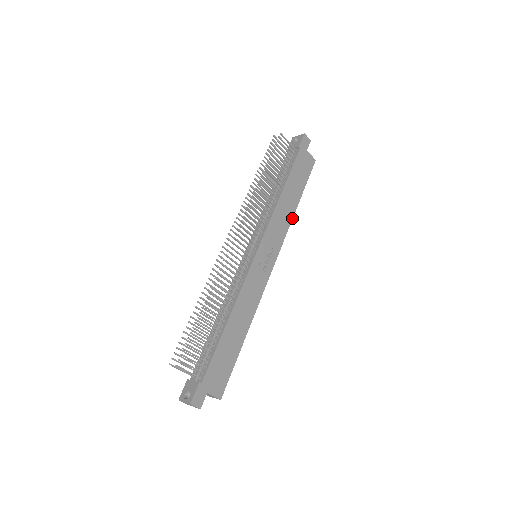
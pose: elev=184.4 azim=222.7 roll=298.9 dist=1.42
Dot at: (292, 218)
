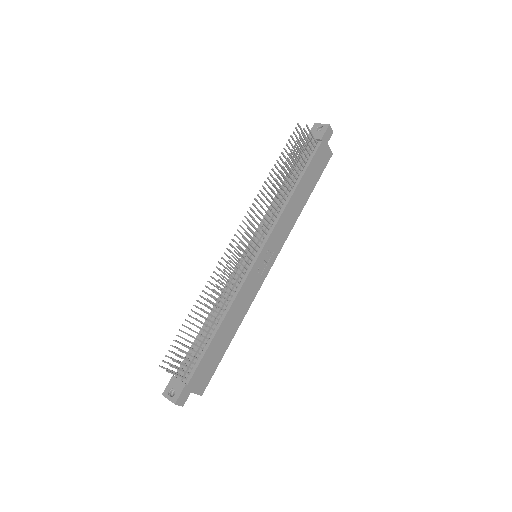
Dot at: occluded
